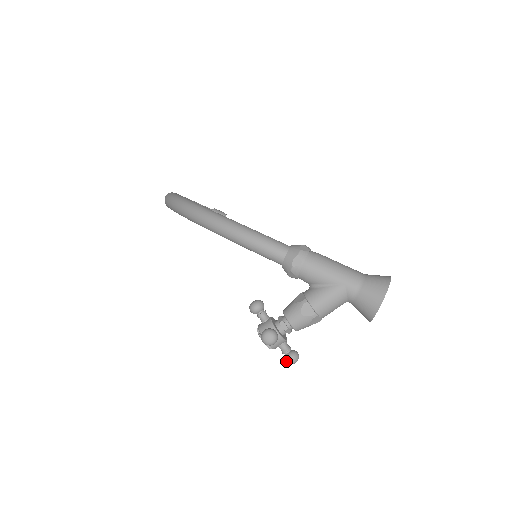
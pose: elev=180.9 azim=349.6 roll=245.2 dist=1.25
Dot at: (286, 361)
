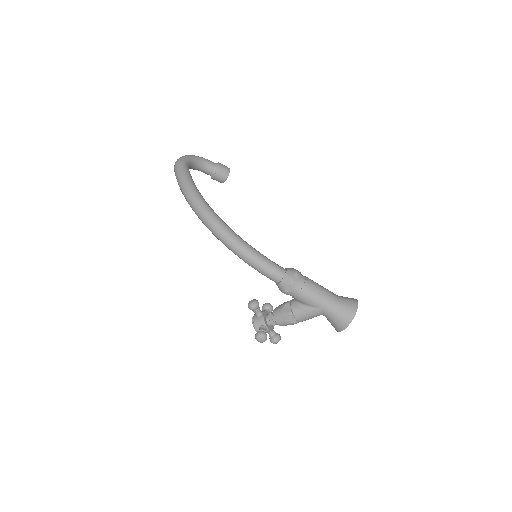
Dot at: (271, 342)
